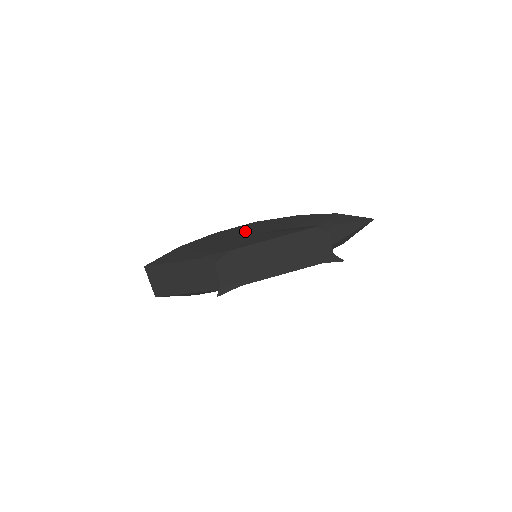
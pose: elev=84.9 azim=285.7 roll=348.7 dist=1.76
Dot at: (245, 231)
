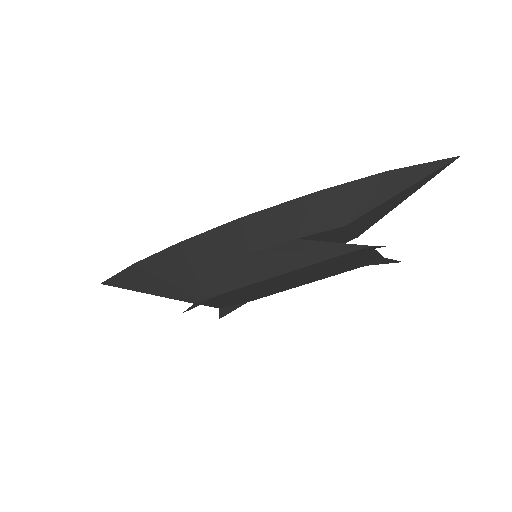
Dot at: (228, 244)
